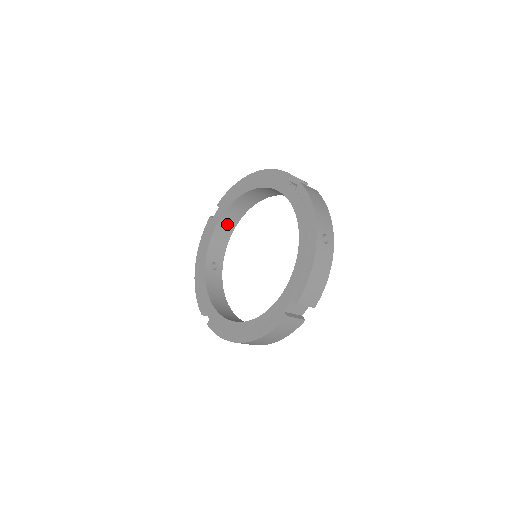
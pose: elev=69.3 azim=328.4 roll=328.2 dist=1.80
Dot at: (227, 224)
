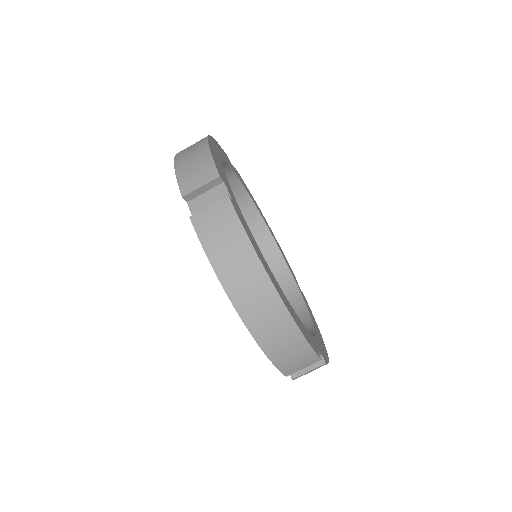
Dot at: (283, 289)
